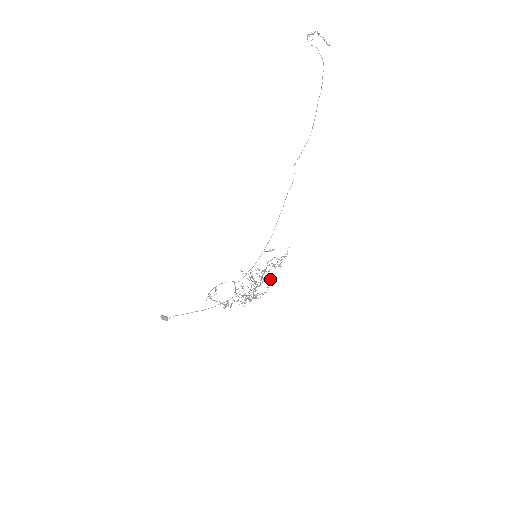
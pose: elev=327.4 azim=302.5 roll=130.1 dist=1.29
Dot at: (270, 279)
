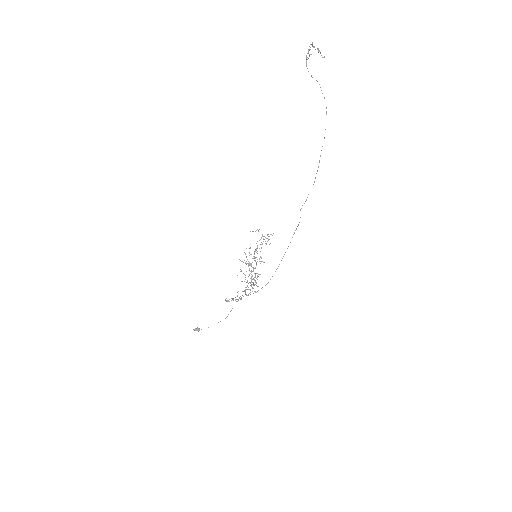
Dot at: occluded
